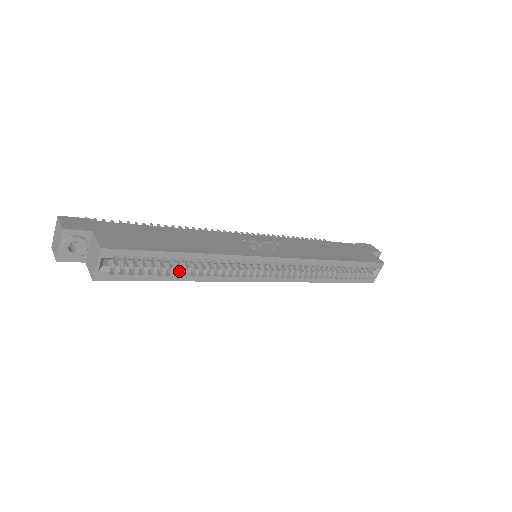
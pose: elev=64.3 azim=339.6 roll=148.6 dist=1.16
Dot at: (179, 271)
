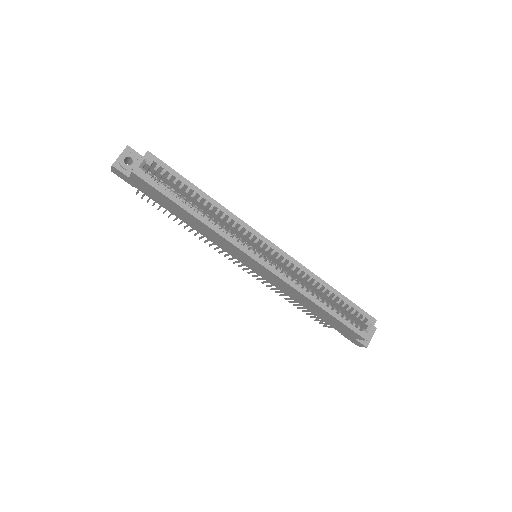
Dot at: (193, 206)
